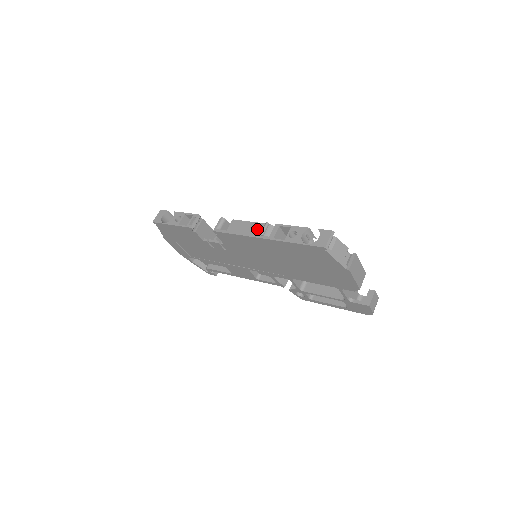
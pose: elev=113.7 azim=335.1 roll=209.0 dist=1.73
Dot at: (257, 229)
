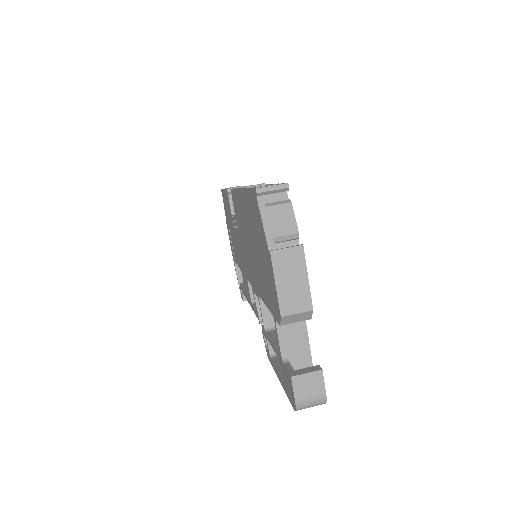
Dot at: occluded
